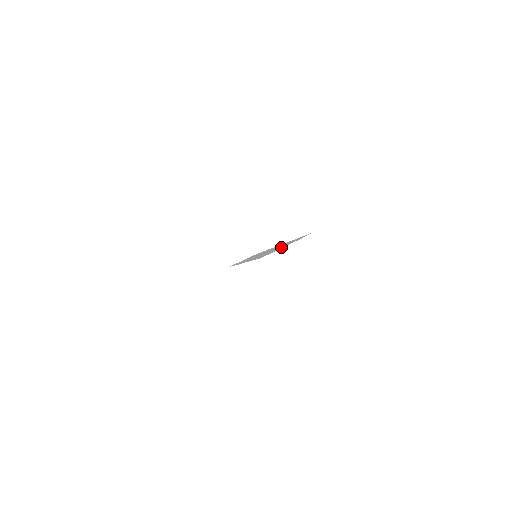
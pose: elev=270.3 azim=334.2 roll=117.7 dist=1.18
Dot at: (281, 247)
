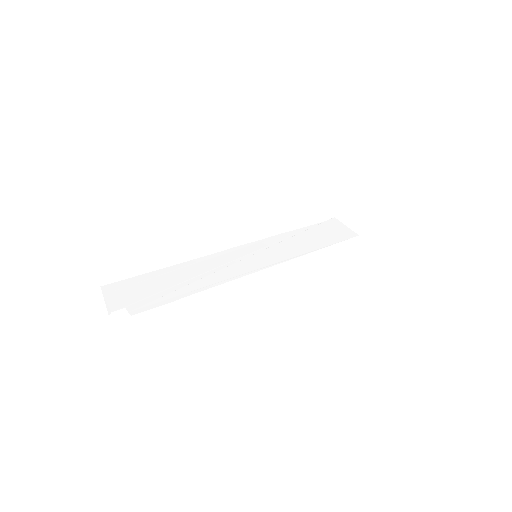
Dot at: (126, 295)
